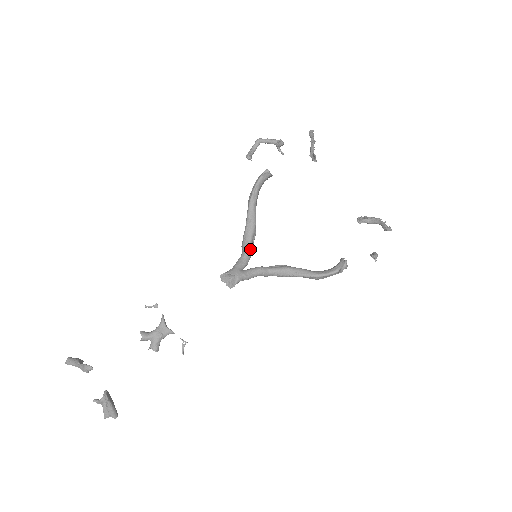
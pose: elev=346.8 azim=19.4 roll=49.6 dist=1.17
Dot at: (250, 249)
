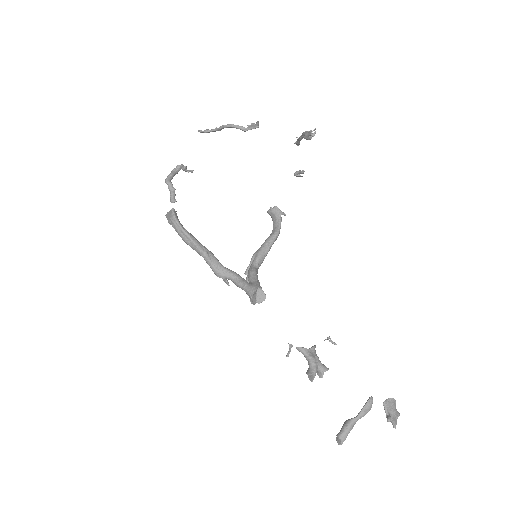
Dot at: (230, 270)
